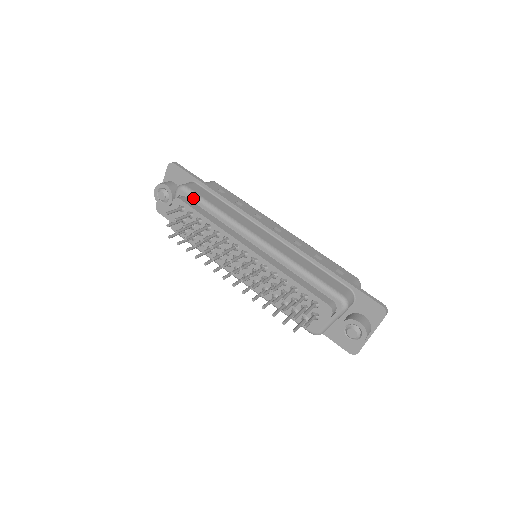
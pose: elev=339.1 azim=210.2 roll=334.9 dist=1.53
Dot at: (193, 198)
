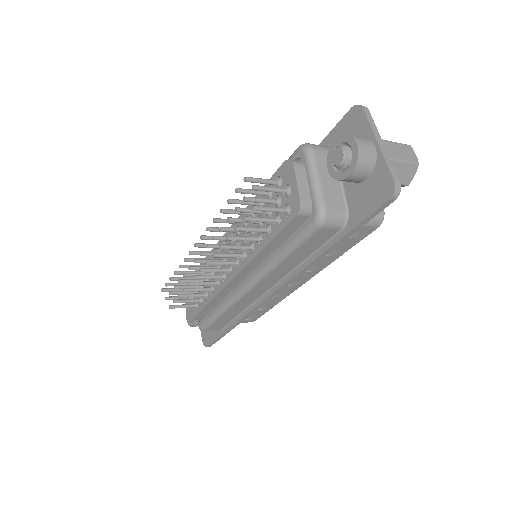
Dot at: occluded
